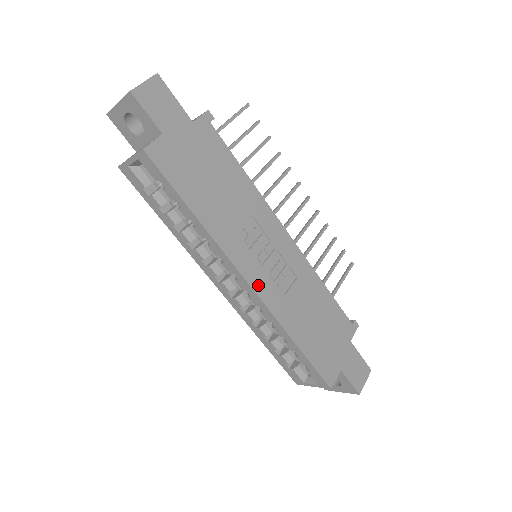
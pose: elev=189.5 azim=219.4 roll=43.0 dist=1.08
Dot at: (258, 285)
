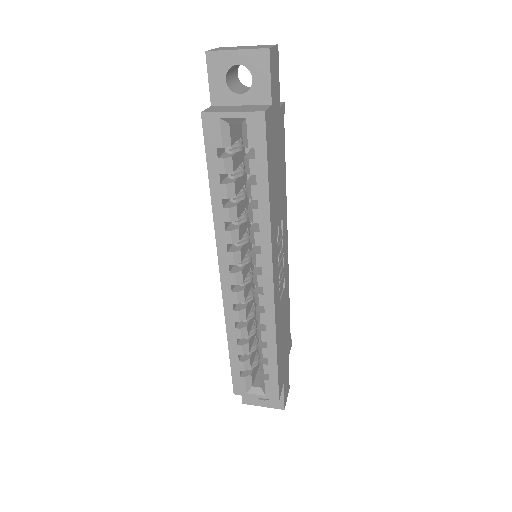
Dot at: (275, 285)
